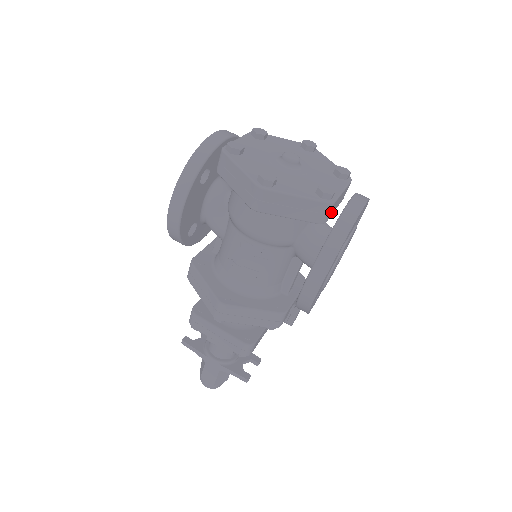
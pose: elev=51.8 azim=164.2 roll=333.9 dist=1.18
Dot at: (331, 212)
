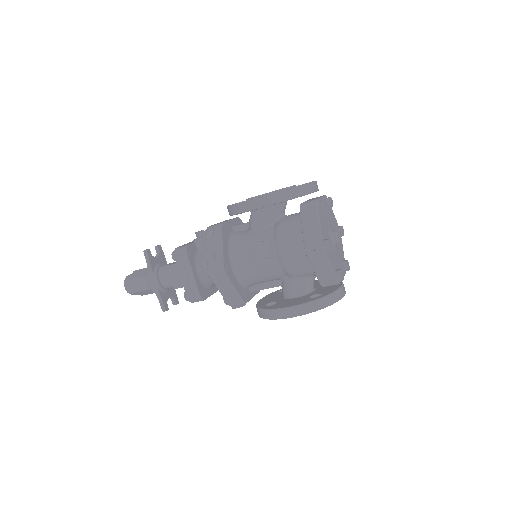
Dot at: occluded
